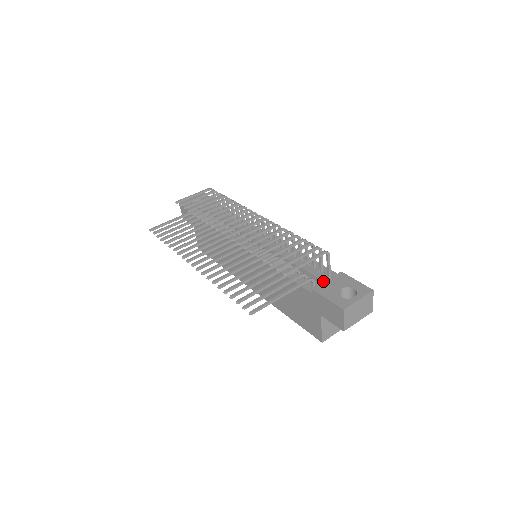
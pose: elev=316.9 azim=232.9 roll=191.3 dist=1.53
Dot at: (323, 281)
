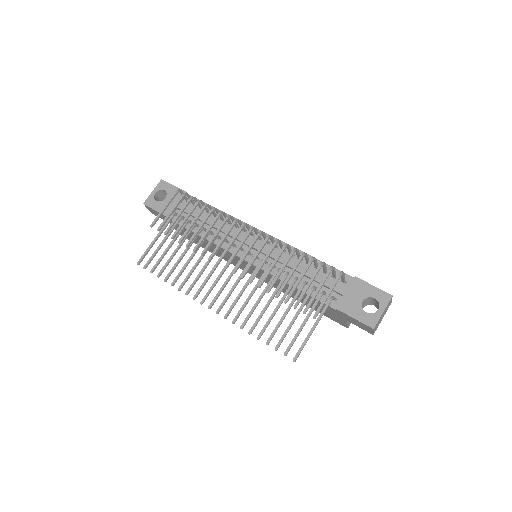
Dot at: (343, 295)
